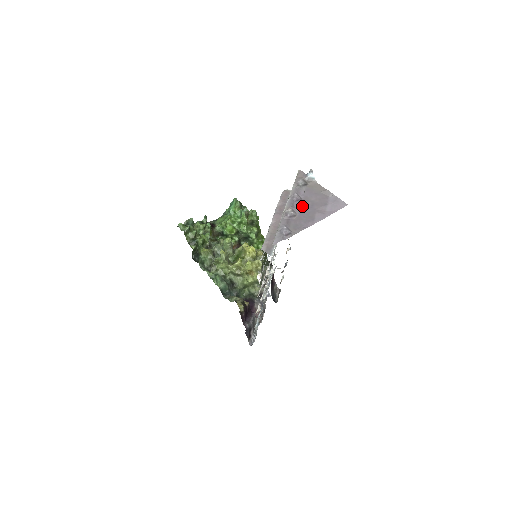
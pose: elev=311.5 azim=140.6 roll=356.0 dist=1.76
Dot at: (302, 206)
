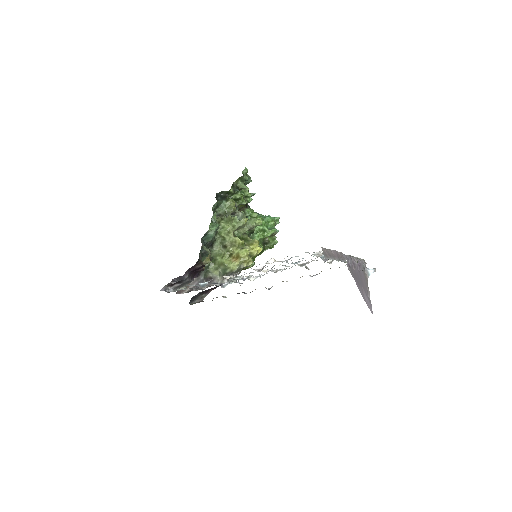
Dot at: occluded
